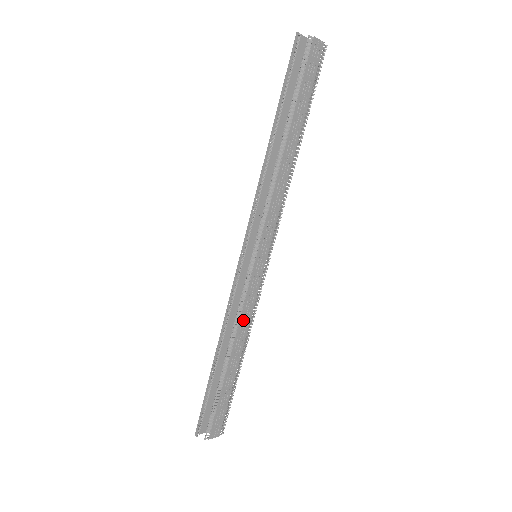
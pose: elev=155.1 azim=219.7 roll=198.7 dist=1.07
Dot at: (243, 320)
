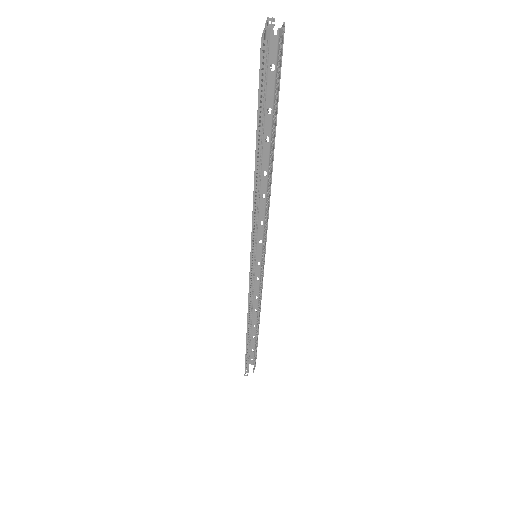
Dot at: (260, 301)
